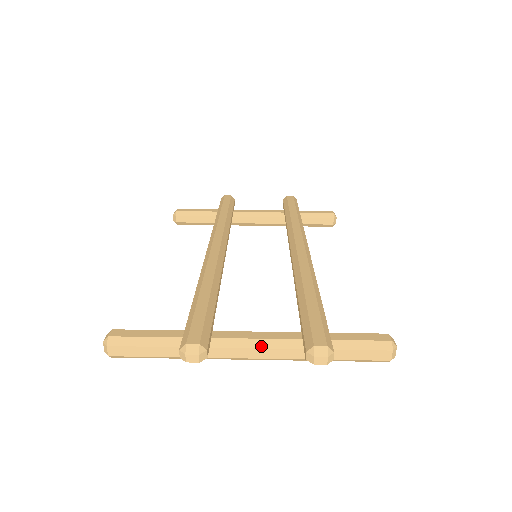
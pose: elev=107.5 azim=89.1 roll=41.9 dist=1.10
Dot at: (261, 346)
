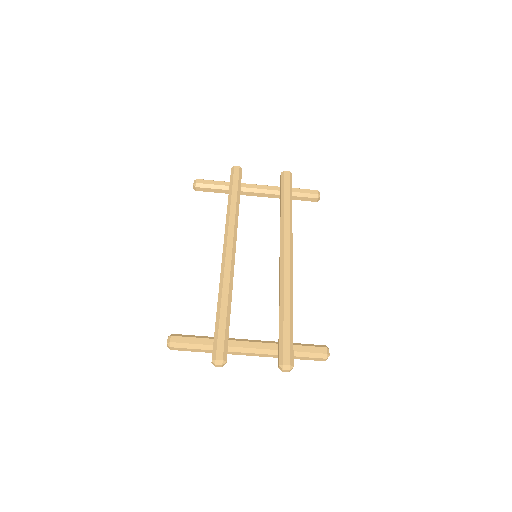
Dot at: (255, 352)
